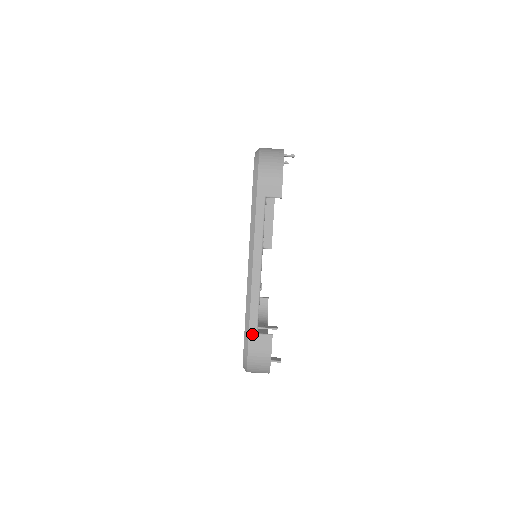
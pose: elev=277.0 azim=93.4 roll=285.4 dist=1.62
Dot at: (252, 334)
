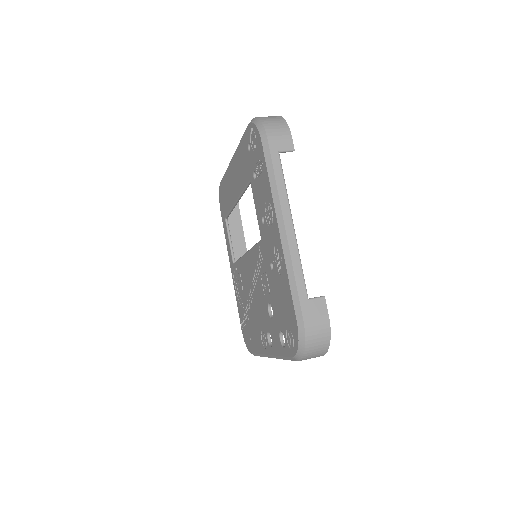
Dot at: (303, 300)
